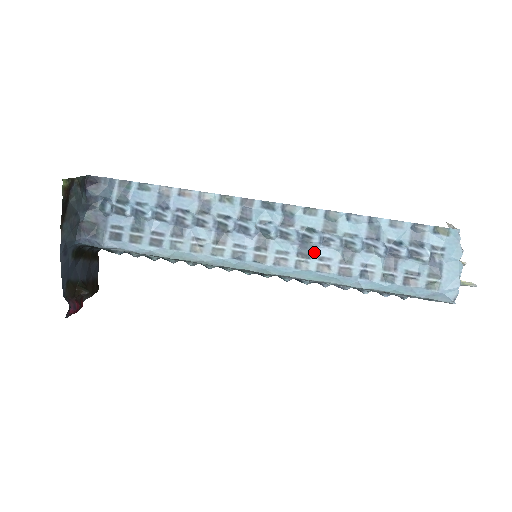
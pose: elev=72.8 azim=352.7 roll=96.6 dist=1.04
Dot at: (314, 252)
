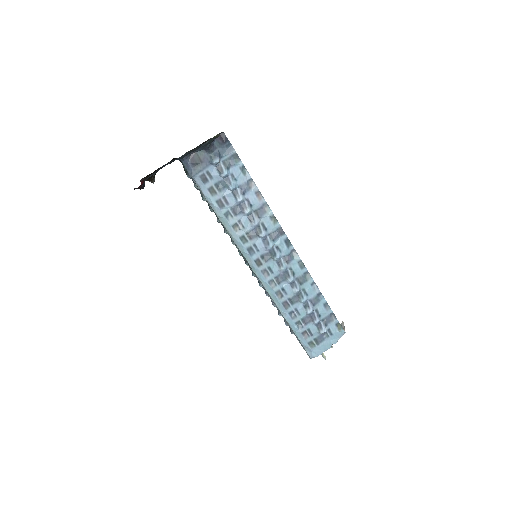
Dot at: (283, 283)
